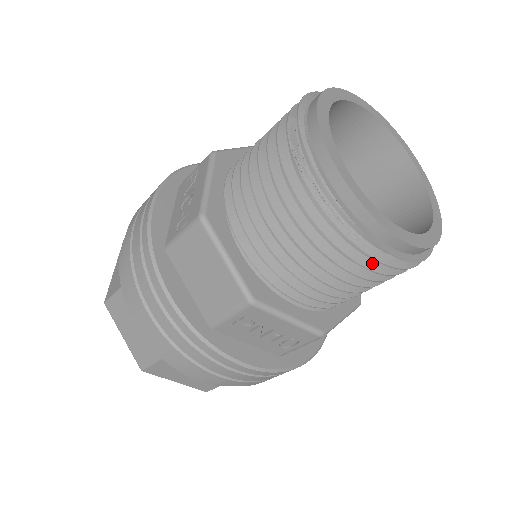
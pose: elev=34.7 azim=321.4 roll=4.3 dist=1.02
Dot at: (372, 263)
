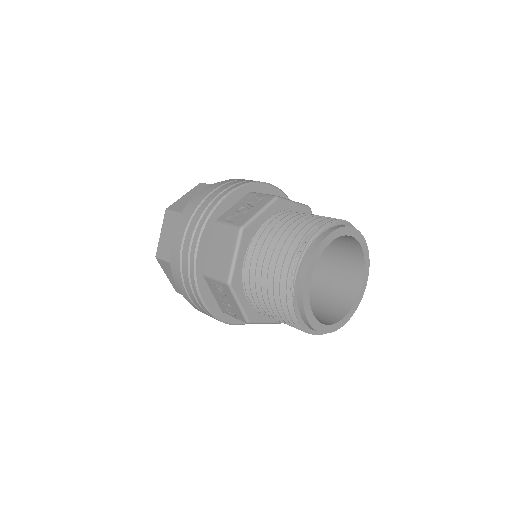
Dot at: occluded
